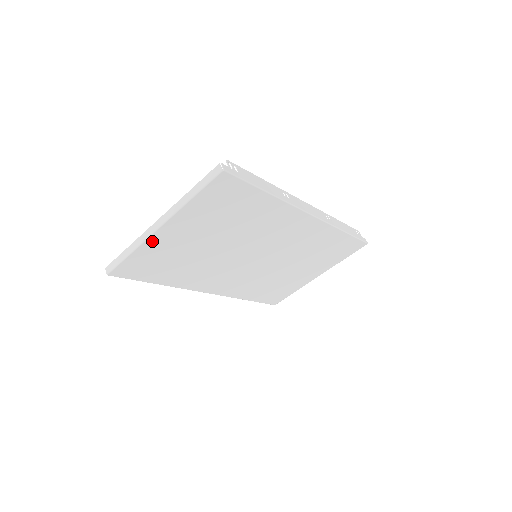
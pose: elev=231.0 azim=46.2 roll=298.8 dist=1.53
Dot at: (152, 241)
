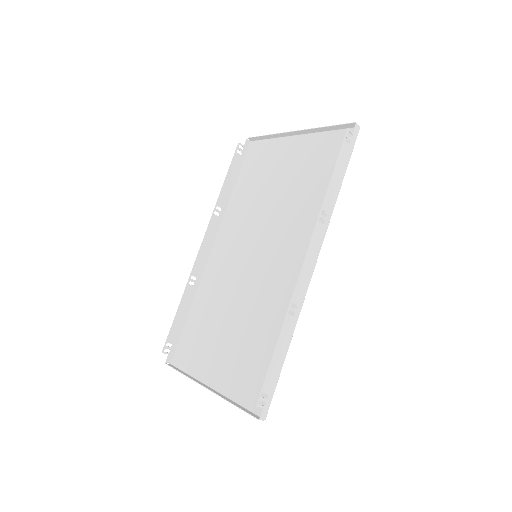
Dot at: (203, 376)
